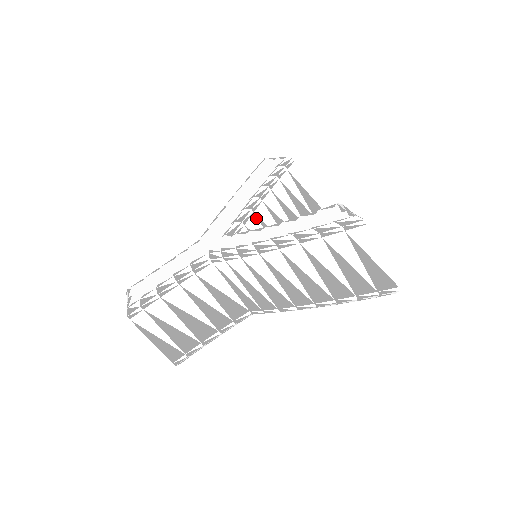
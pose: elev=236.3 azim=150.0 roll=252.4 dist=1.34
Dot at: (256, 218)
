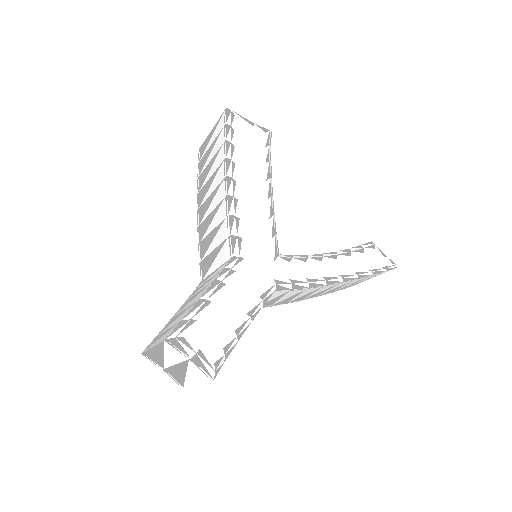
Dot at: occluded
